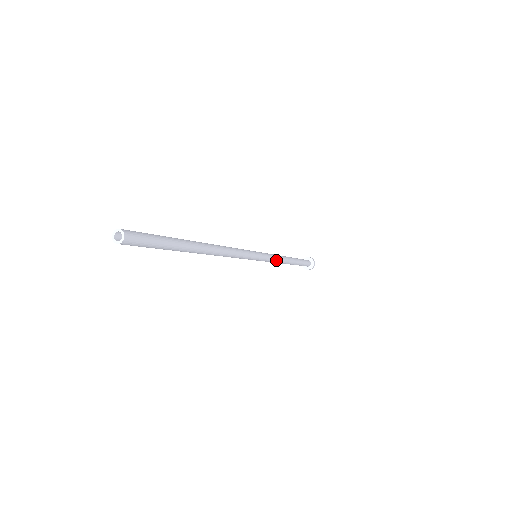
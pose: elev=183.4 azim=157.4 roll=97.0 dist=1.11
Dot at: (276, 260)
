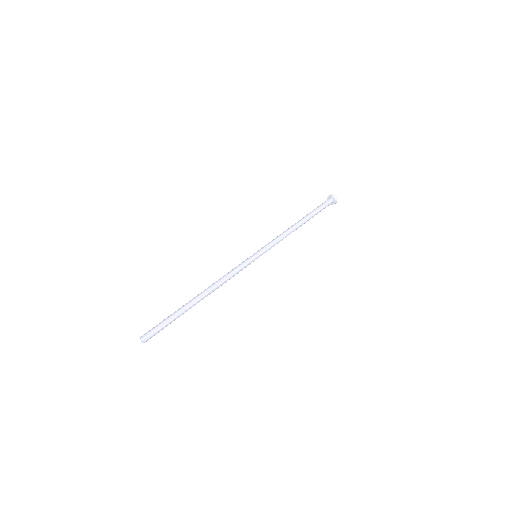
Dot at: occluded
